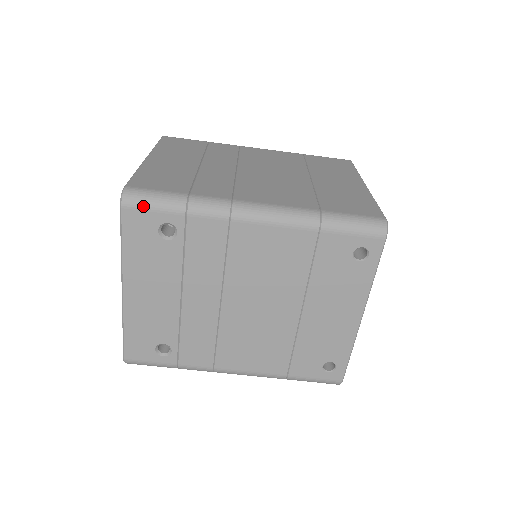
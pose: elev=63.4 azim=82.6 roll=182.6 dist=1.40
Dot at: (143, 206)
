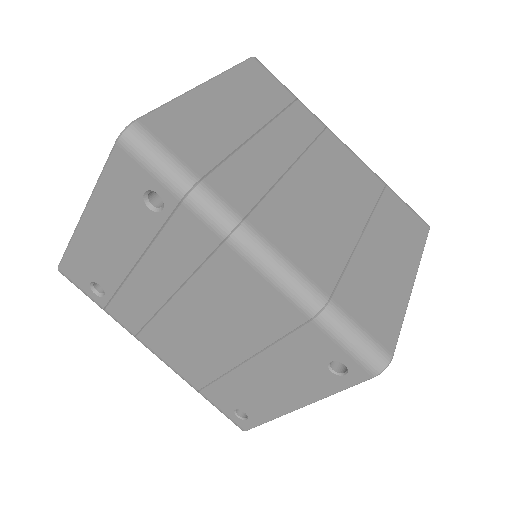
Dot at: (141, 159)
